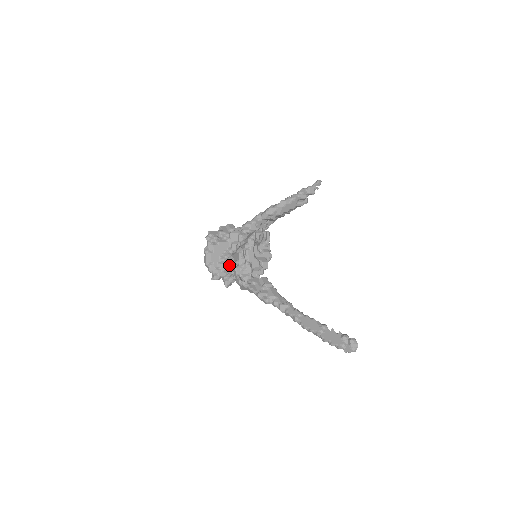
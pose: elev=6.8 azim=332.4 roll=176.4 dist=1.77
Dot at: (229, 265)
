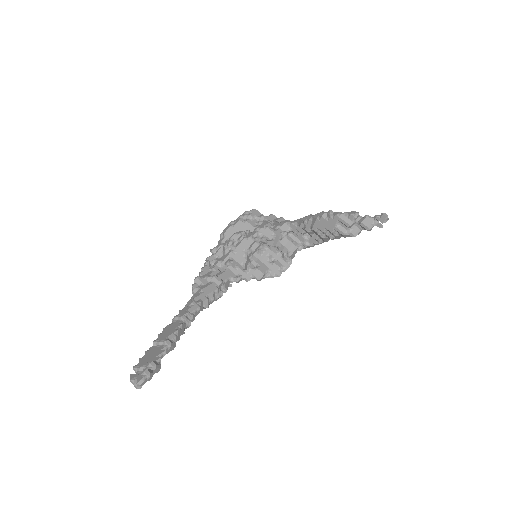
Dot at: occluded
